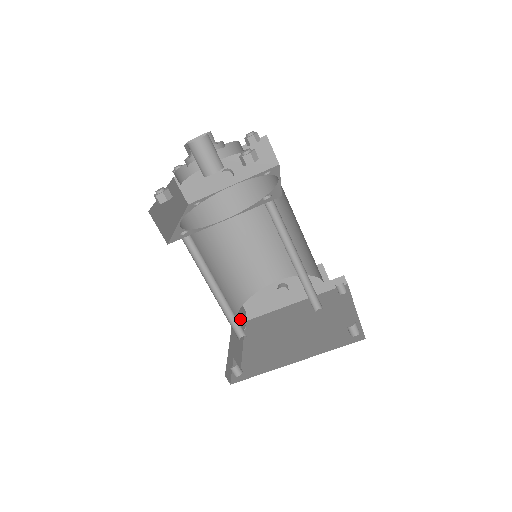
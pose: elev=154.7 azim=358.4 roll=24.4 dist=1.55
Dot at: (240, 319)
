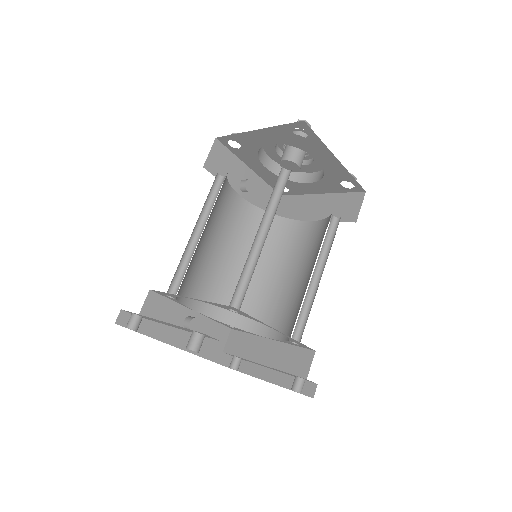
Dot at: occluded
